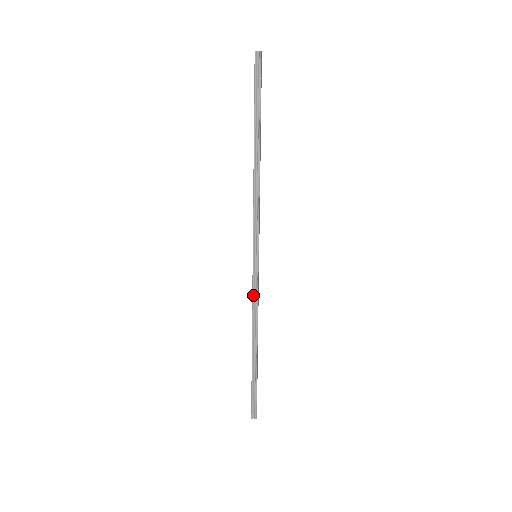
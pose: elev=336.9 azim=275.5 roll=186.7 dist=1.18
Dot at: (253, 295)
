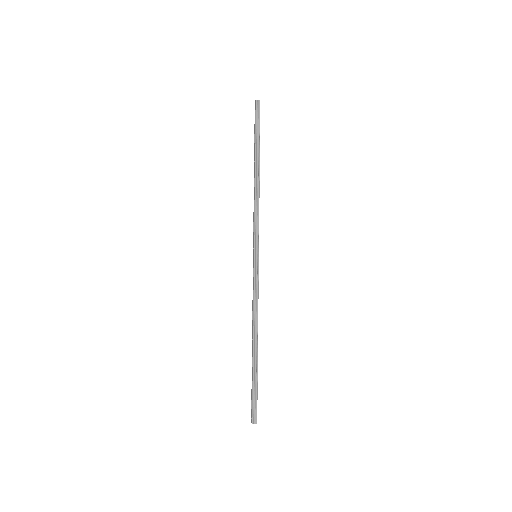
Dot at: (254, 291)
